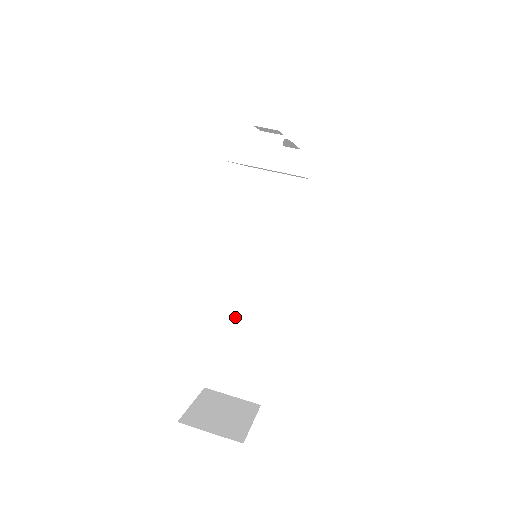
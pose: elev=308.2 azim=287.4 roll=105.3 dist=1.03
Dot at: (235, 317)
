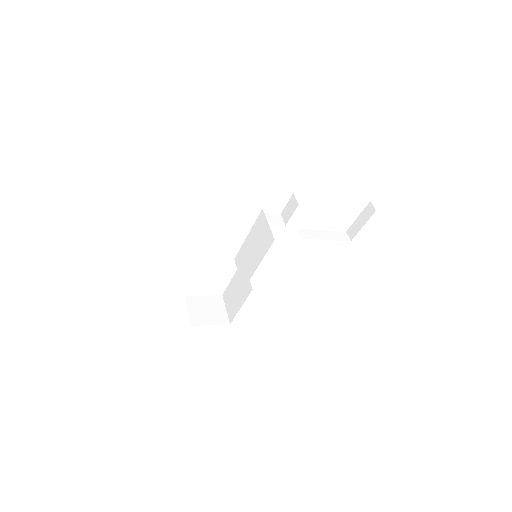
Dot at: occluded
